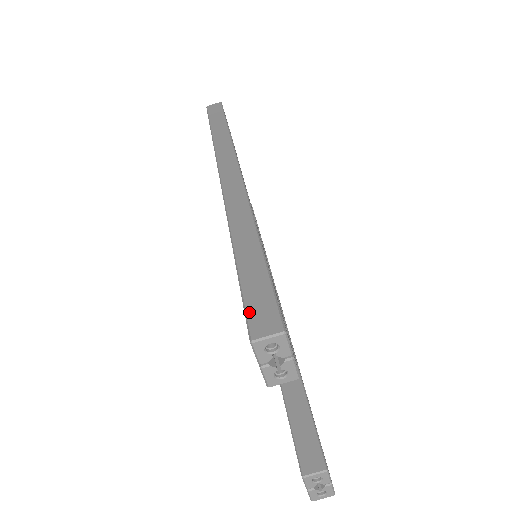
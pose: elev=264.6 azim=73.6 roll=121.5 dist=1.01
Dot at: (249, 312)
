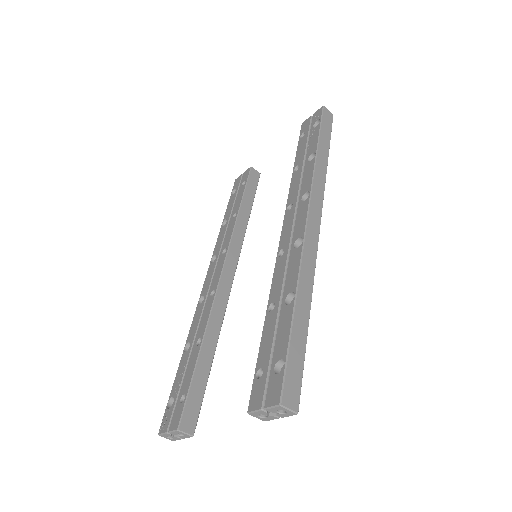
Dot at: (287, 379)
